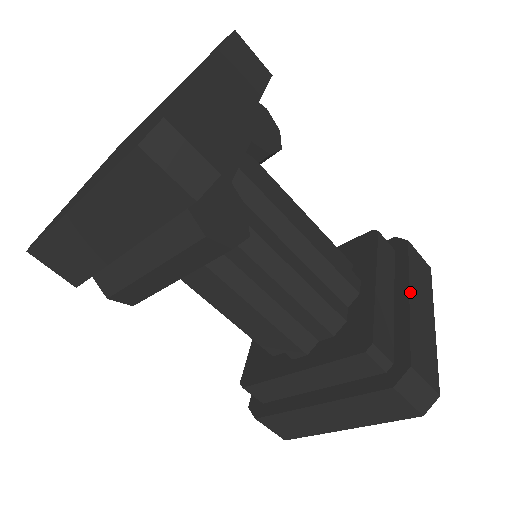
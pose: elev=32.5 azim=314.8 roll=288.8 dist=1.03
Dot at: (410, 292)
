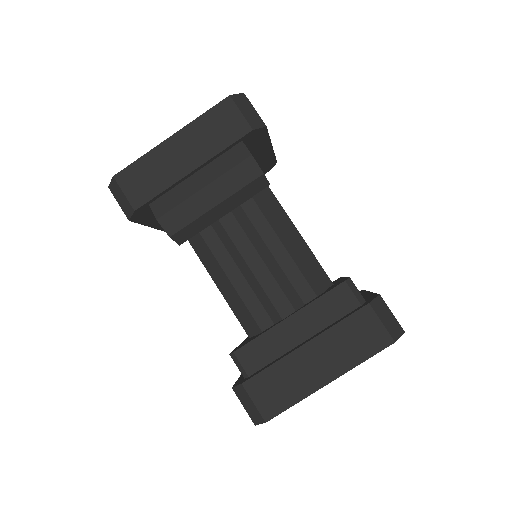
Dot at: occluded
